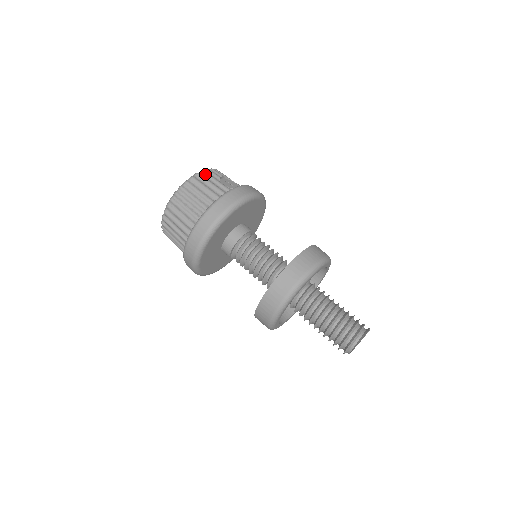
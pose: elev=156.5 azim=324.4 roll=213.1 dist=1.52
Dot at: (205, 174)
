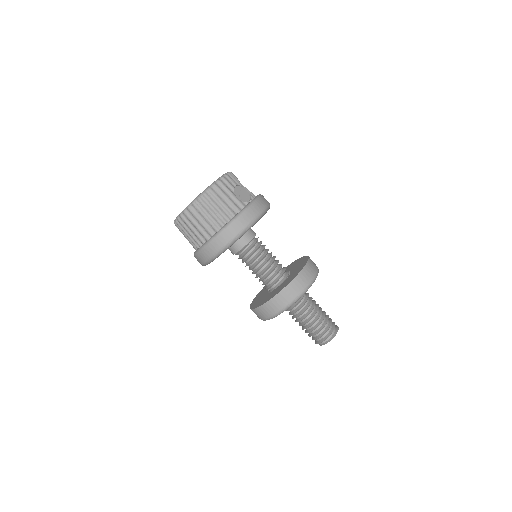
Dot at: (221, 185)
